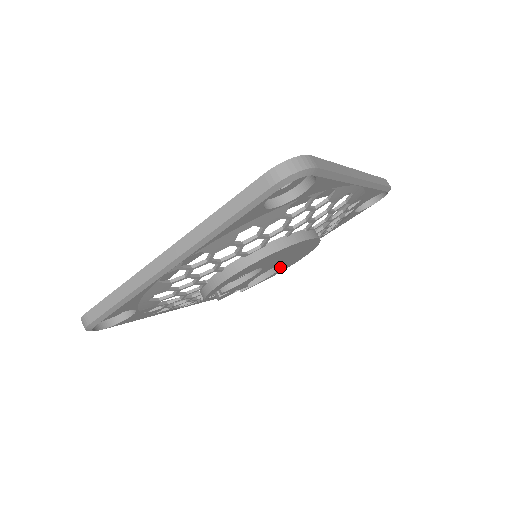
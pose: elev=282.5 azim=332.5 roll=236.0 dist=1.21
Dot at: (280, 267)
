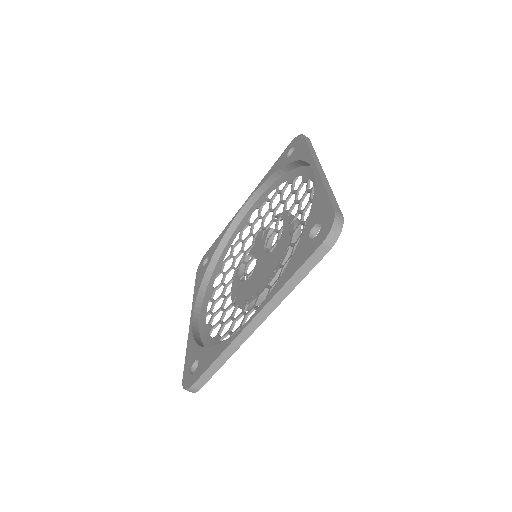
Dot at: occluded
